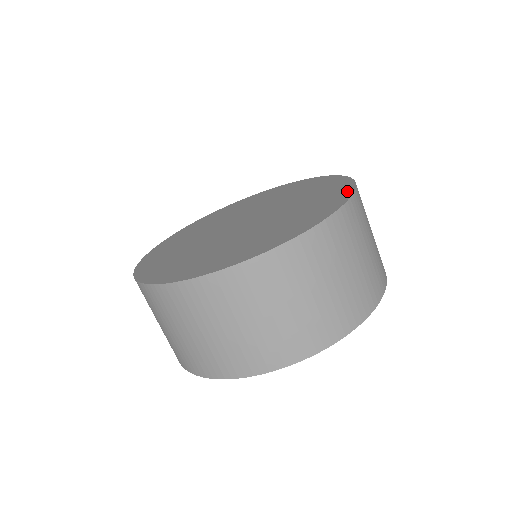
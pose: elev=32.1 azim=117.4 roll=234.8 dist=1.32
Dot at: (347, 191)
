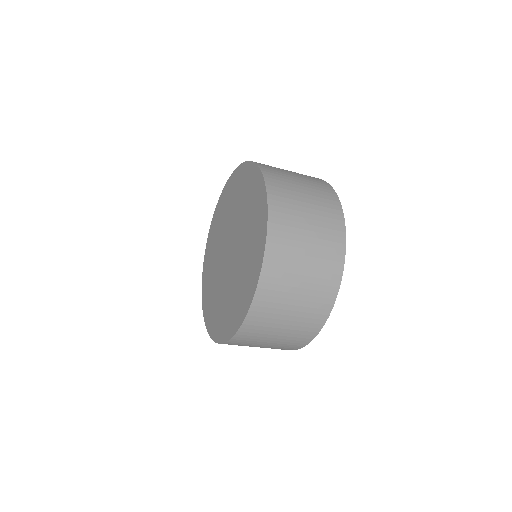
Dot at: (257, 173)
